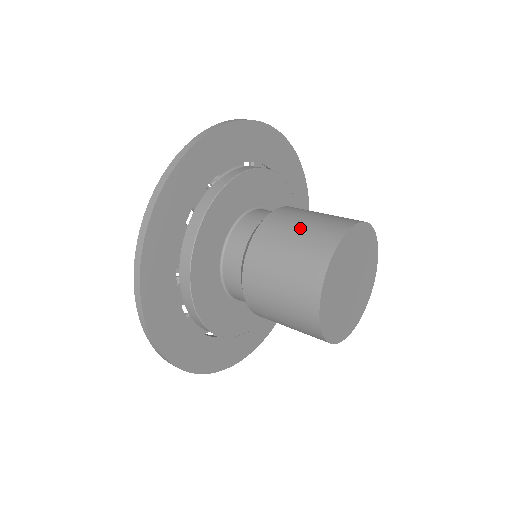
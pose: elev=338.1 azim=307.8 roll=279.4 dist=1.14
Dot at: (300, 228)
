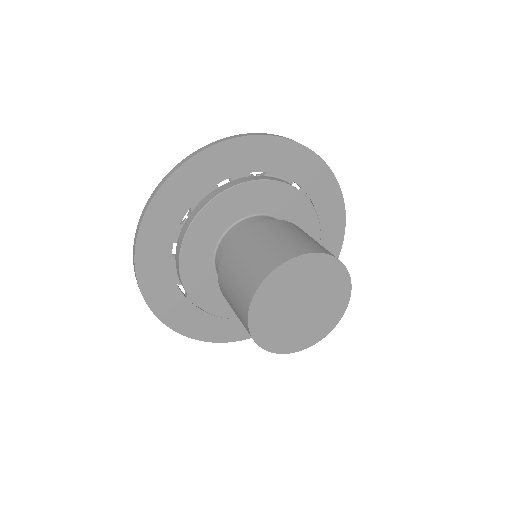
Dot at: (291, 235)
